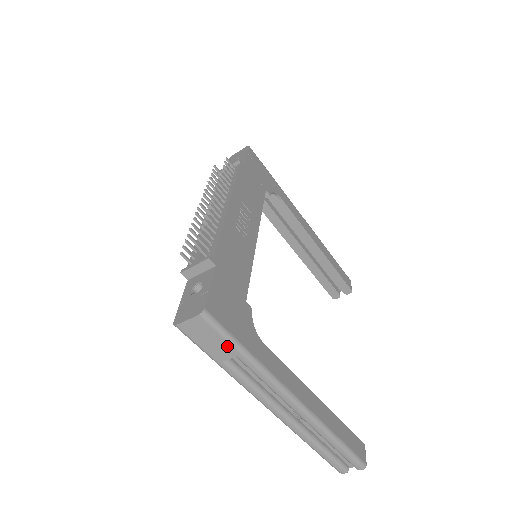
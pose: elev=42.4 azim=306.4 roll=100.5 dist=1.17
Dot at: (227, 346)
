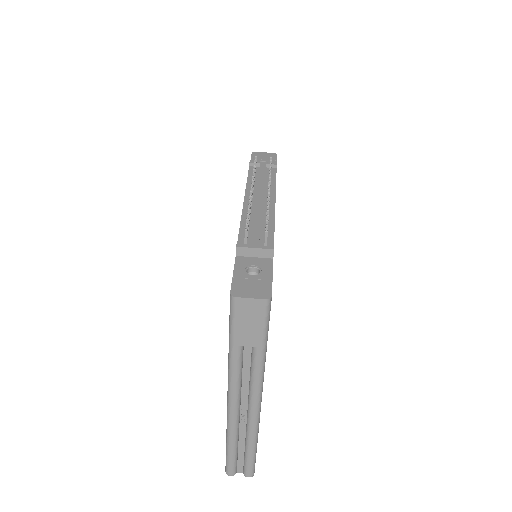
Dot at: (258, 335)
